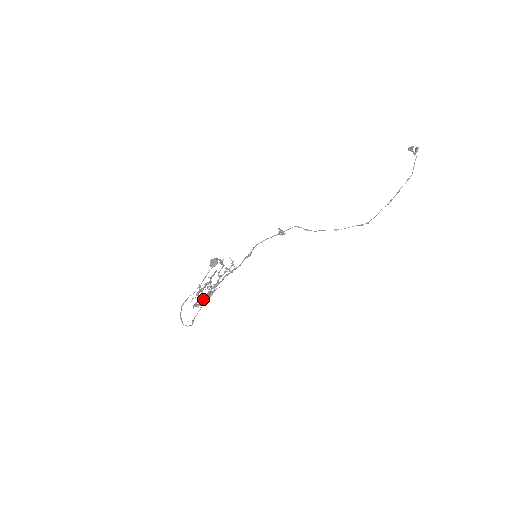
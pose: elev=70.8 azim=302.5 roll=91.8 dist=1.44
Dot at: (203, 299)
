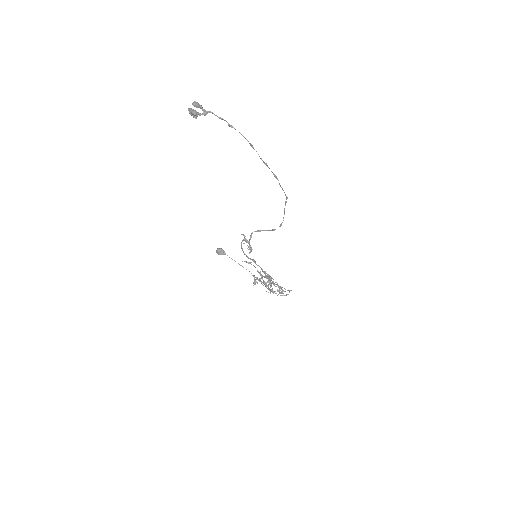
Dot at: (280, 290)
